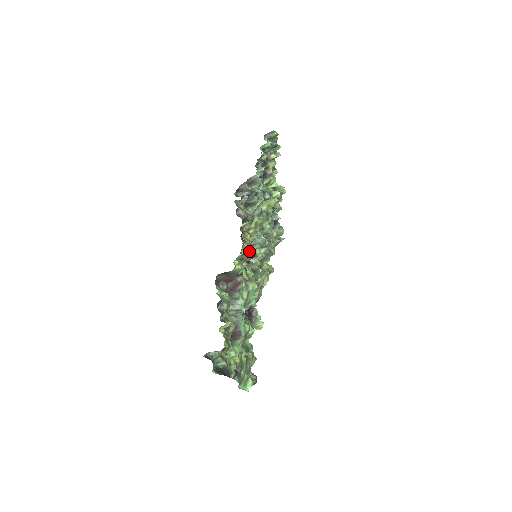
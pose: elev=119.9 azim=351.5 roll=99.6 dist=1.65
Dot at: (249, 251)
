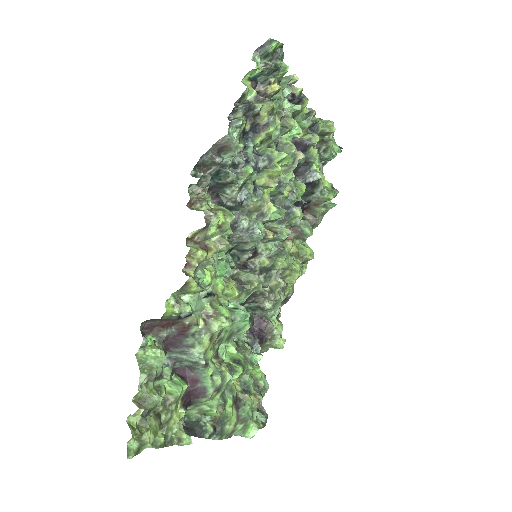
Dot at: (193, 283)
